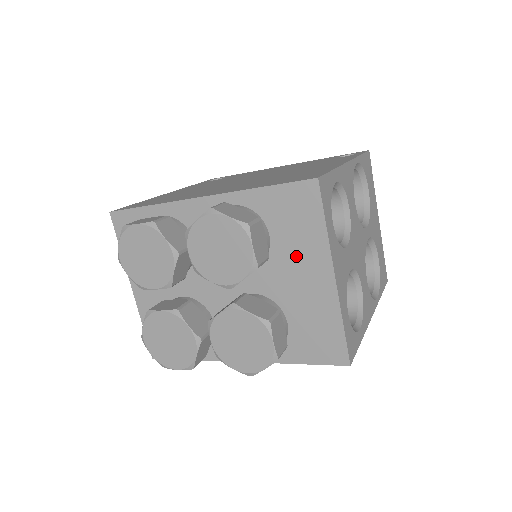
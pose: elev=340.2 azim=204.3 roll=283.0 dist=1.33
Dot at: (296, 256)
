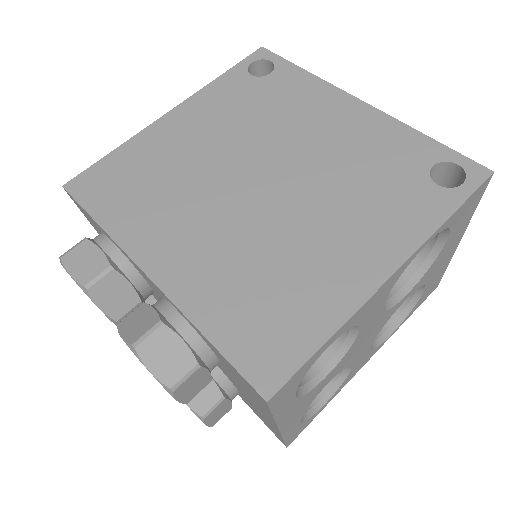
Dot at: (245, 390)
